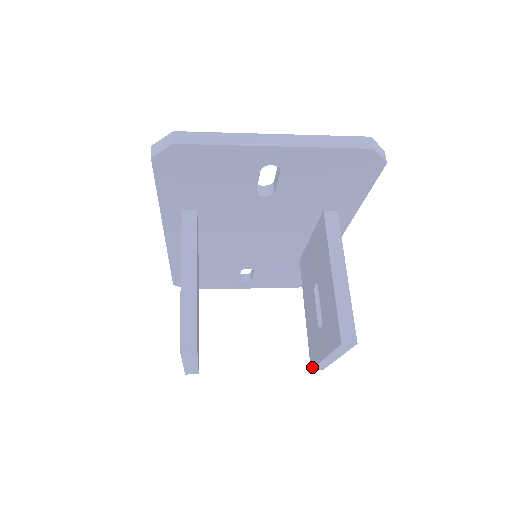
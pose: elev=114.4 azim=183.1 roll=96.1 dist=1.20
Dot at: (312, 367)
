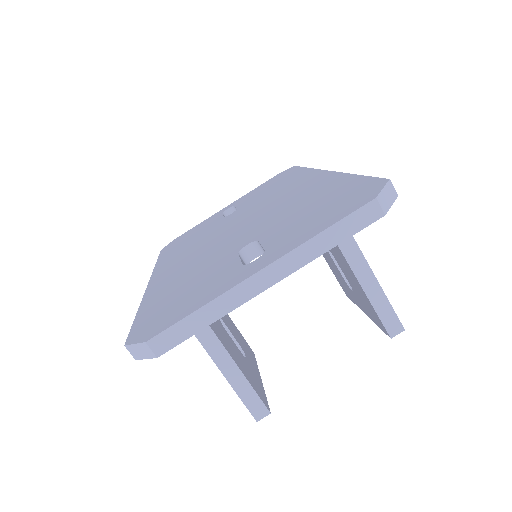
Dot at: (348, 297)
